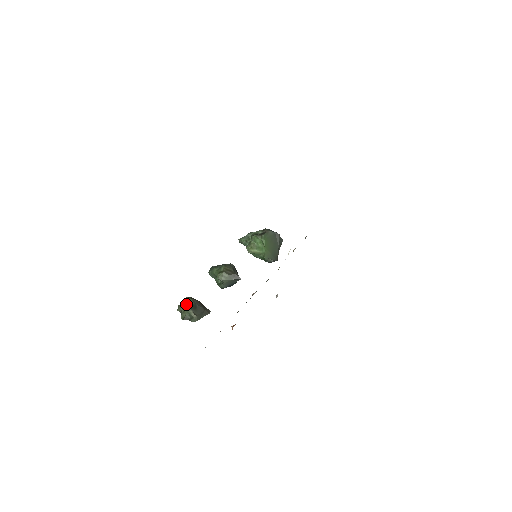
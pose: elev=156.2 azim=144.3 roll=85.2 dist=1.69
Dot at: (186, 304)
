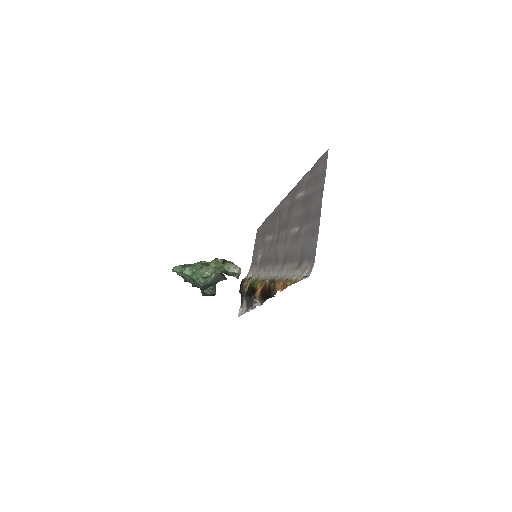
Dot at: (224, 260)
